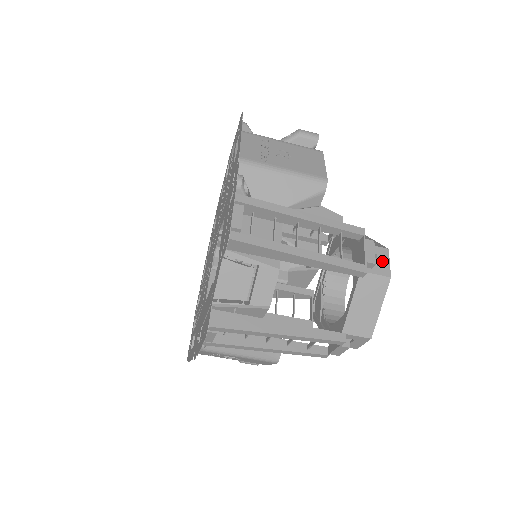
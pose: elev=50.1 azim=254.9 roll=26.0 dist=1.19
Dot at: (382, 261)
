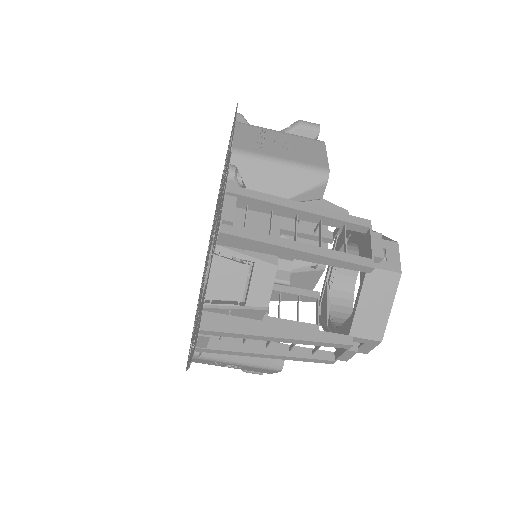
Dot at: (391, 255)
